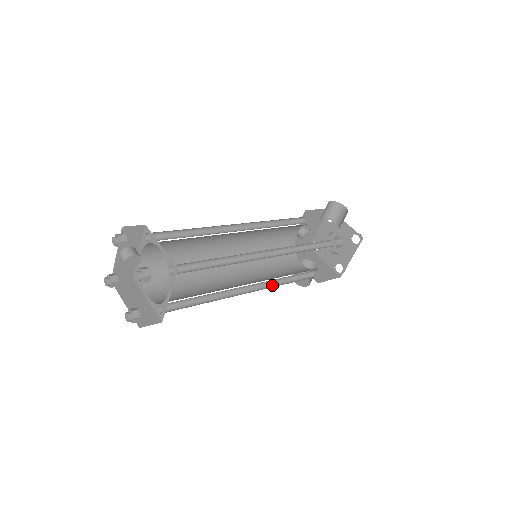
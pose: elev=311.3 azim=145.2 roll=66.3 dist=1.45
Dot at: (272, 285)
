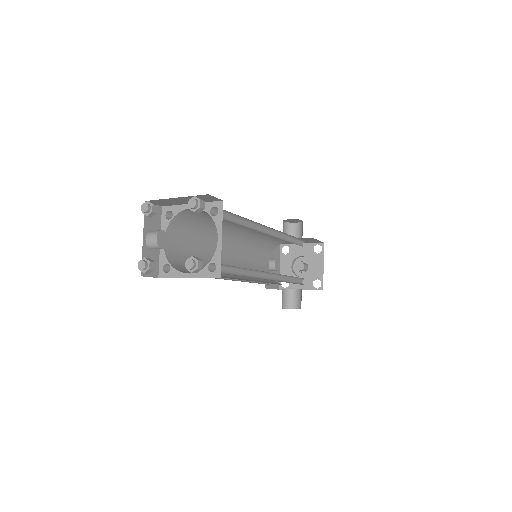
Dot at: occluded
